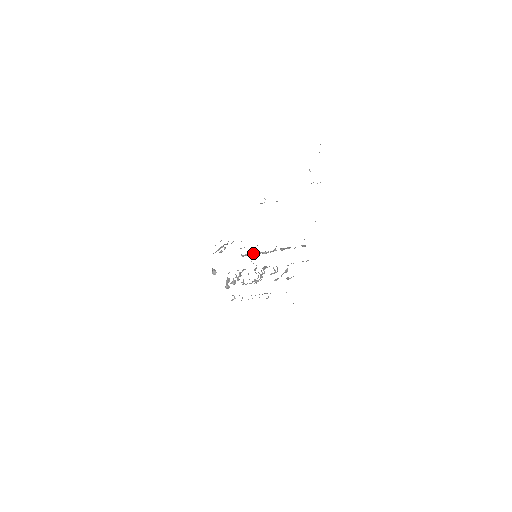
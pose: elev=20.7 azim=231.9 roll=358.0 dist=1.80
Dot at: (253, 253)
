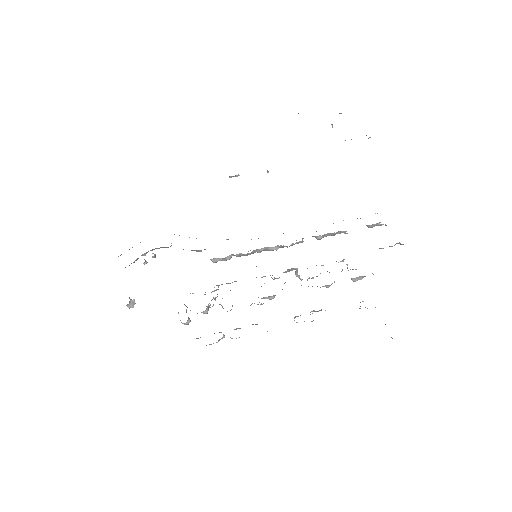
Dot at: occluded
